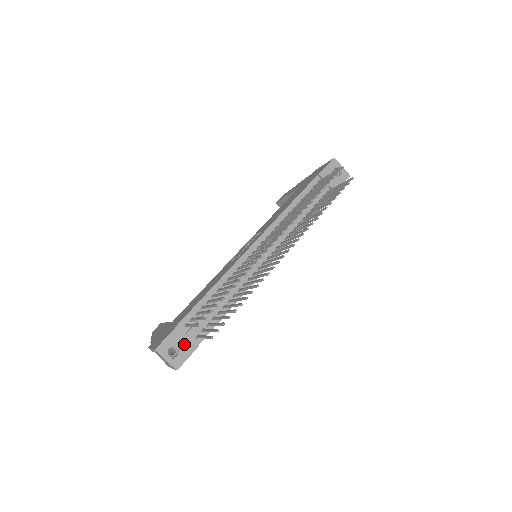
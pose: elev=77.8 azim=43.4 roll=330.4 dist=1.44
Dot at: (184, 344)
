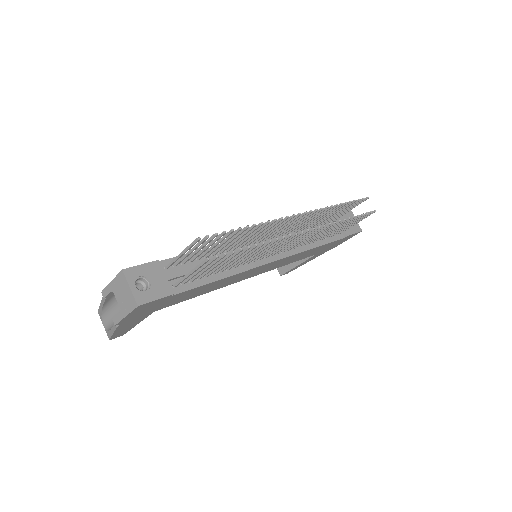
Dot at: (158, 283)
